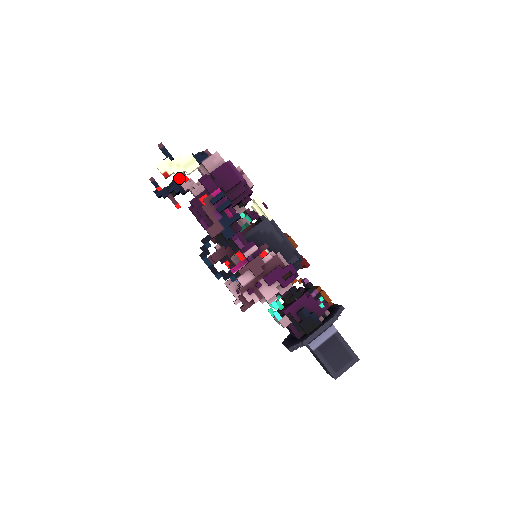
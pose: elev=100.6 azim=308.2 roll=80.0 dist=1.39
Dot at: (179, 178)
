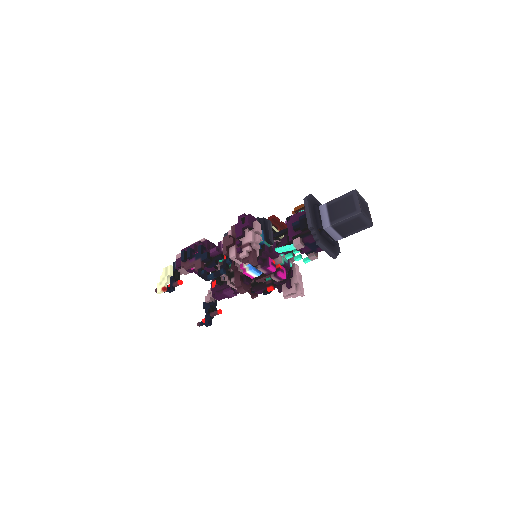
Dot at: (204, 303)
